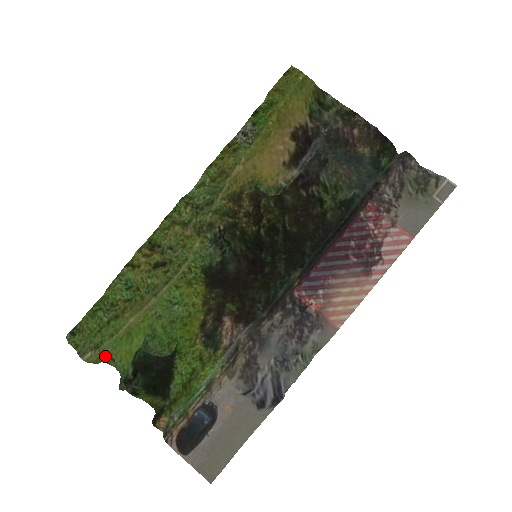
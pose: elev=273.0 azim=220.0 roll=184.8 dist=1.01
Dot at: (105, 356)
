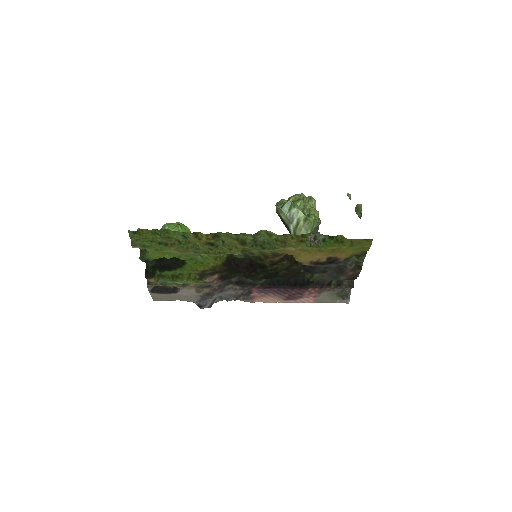
Dot at: (144, 248)
